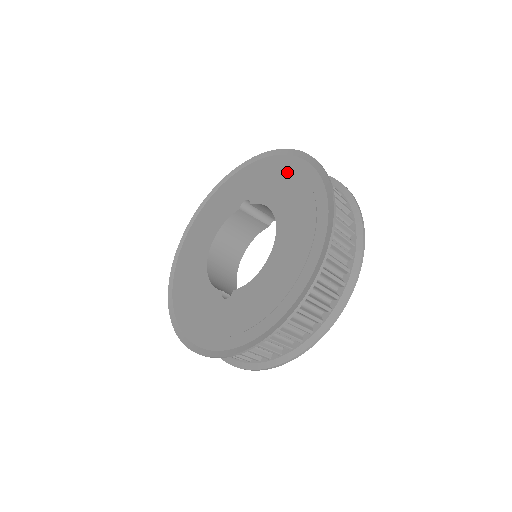
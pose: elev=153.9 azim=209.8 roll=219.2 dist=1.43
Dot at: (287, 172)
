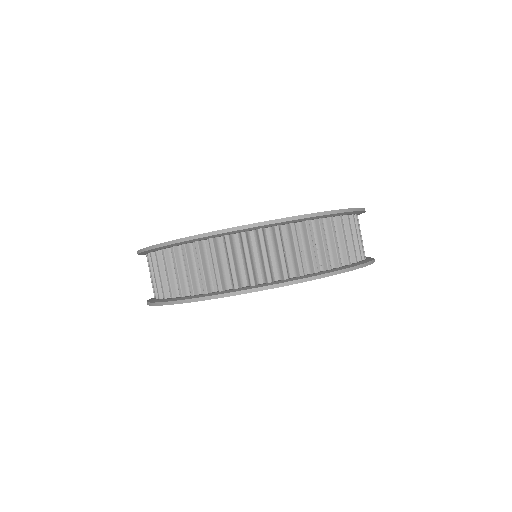
Dot at: occluded
